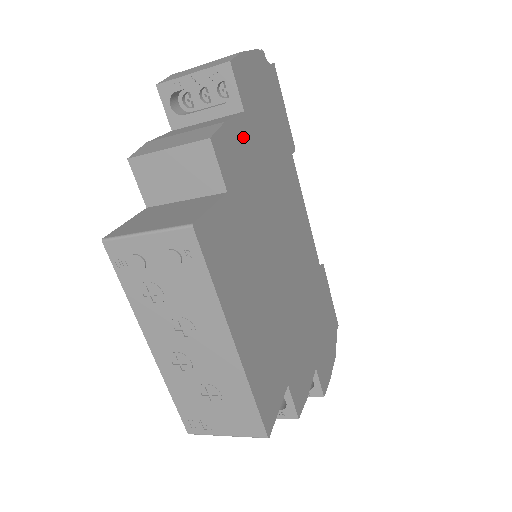
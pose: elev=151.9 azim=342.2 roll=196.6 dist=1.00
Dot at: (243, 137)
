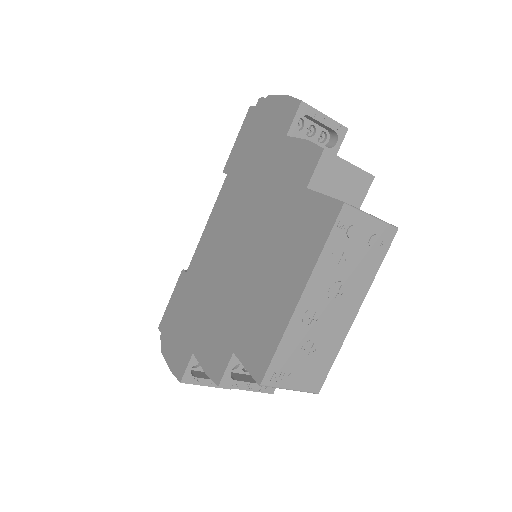
Dot at: occluded
